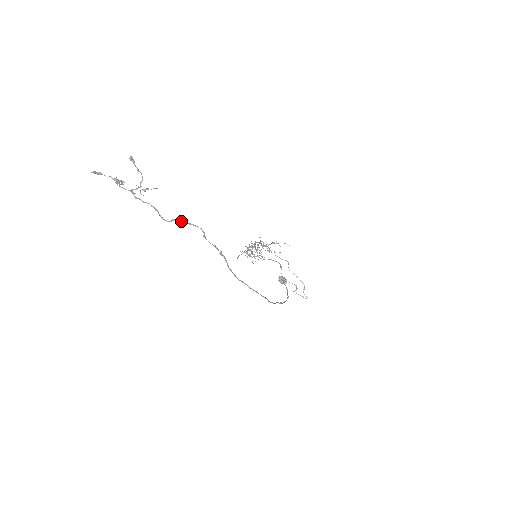
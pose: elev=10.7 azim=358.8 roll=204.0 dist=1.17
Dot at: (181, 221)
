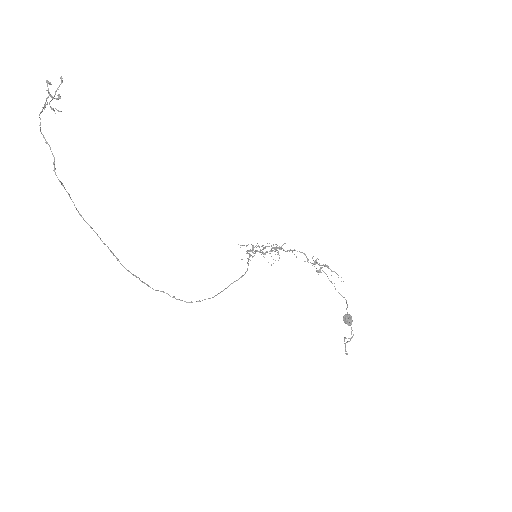
Dot at: occluded
